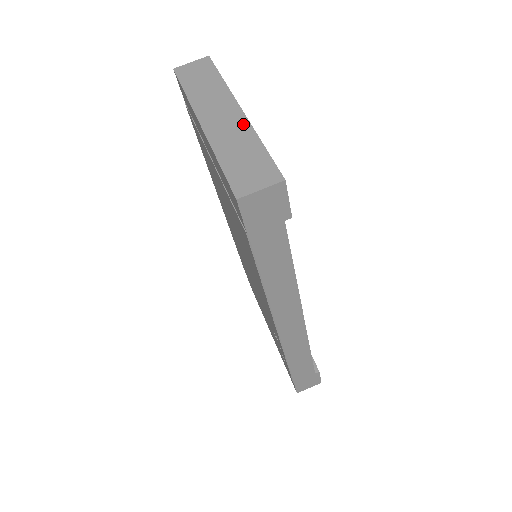
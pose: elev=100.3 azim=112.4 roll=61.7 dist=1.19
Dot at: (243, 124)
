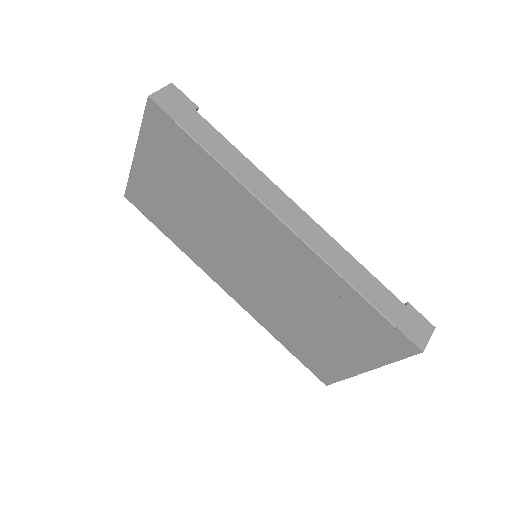
Dot at: occluded
